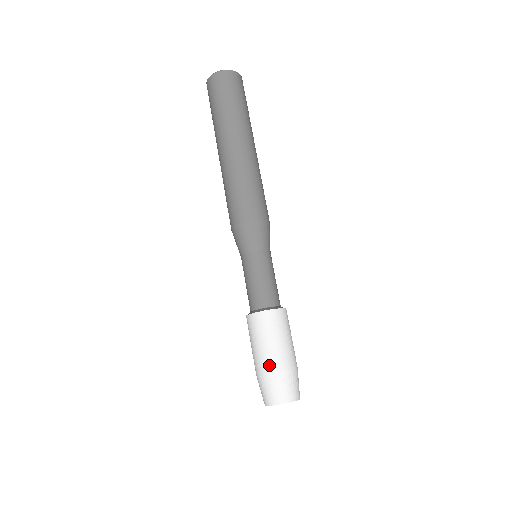
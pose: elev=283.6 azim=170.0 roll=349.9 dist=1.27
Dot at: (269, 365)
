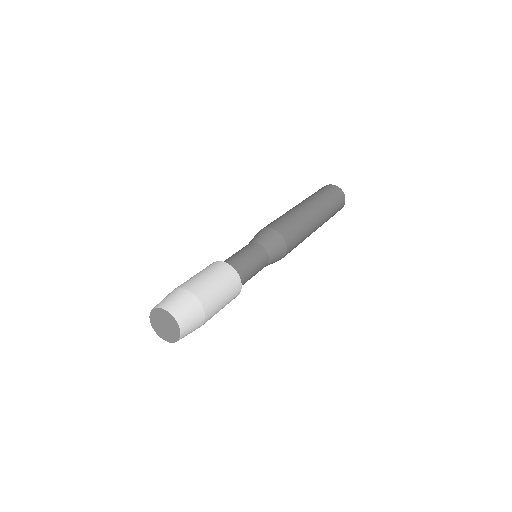
Dot at: occluded
